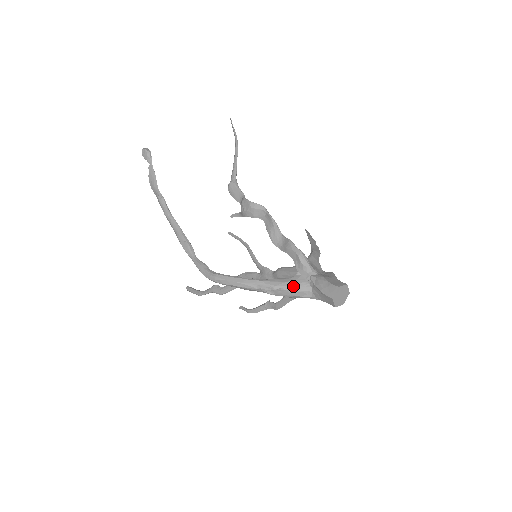
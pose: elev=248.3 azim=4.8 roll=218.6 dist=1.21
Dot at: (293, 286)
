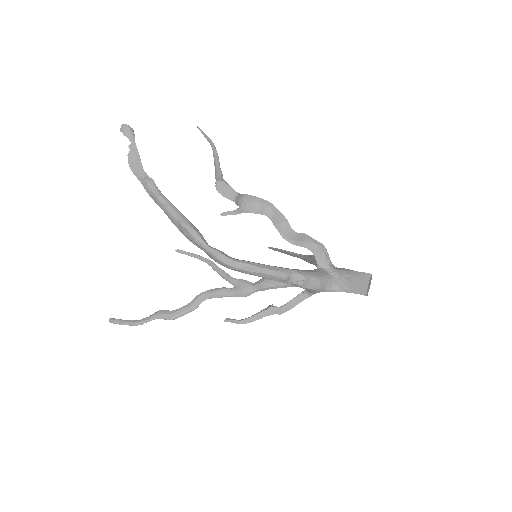
Dot at: (321, 277)
